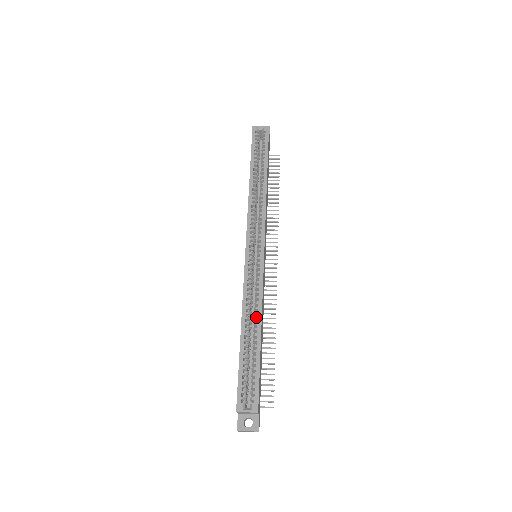
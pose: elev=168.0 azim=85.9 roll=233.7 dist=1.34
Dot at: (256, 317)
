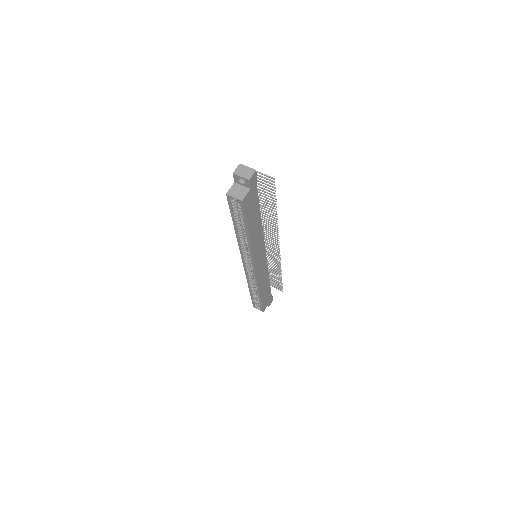
Dot at: (256, 290)
